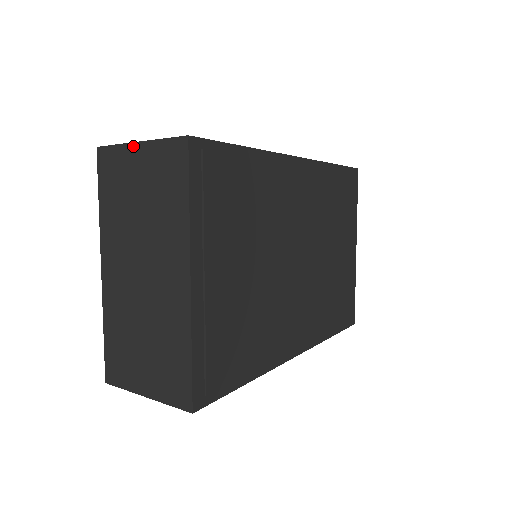
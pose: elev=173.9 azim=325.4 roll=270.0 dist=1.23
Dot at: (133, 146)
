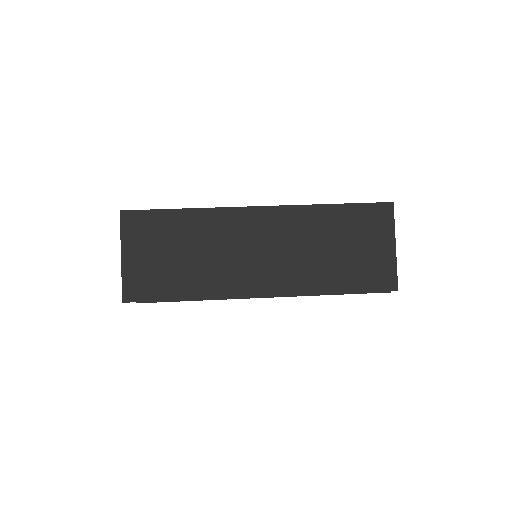
Dot at: (121, 251)
